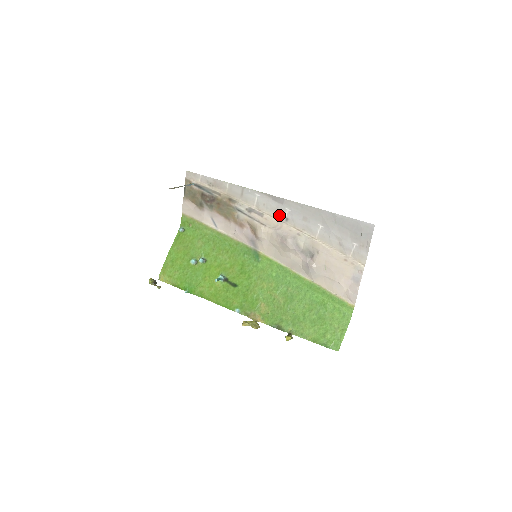
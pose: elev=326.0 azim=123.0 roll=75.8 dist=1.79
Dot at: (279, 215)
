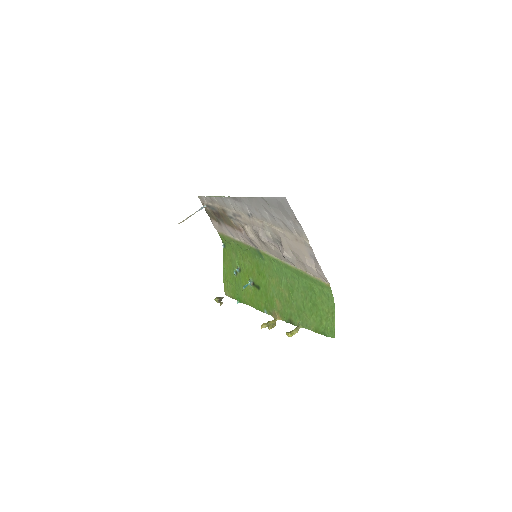
Dot at: (246, 213)
